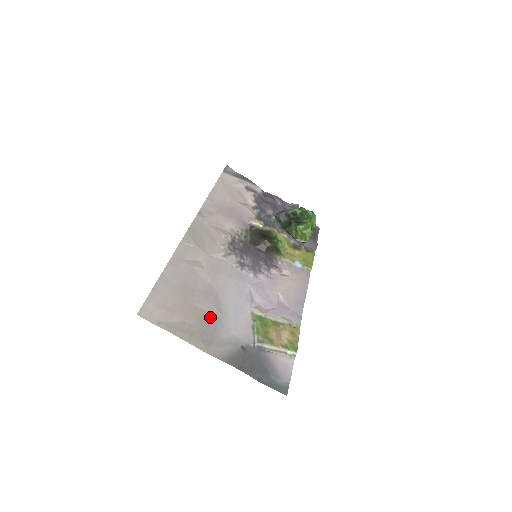
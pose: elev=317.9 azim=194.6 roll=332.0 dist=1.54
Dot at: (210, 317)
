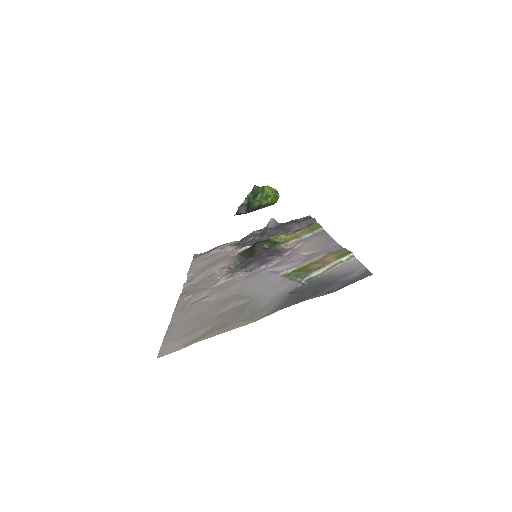
Dot at: (239, 307)
